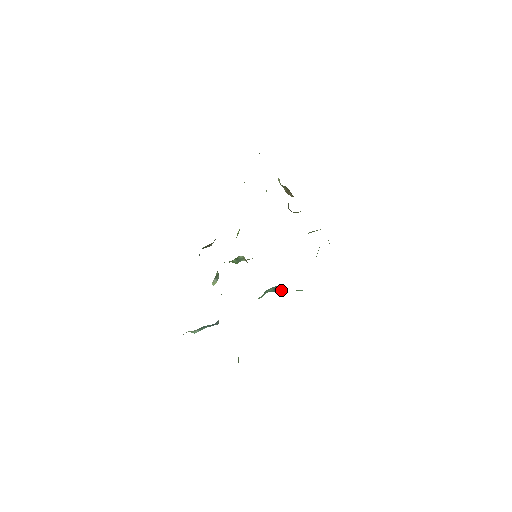
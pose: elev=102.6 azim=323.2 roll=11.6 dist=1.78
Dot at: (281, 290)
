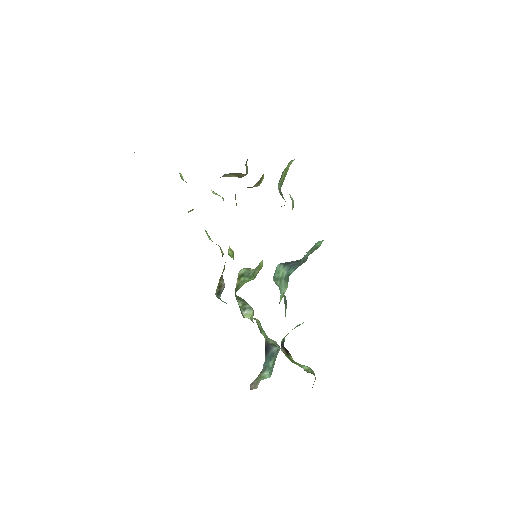
Dot at: (295, 263)
